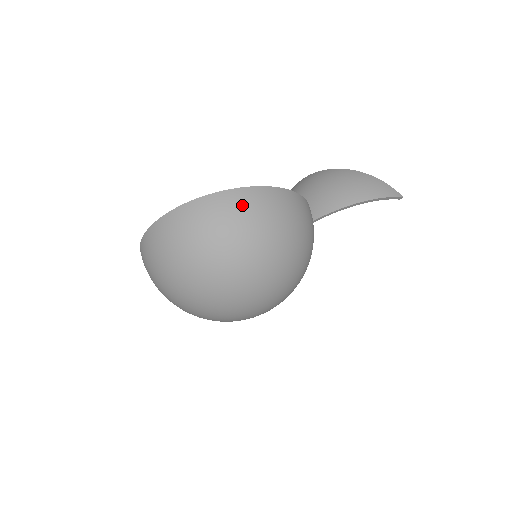
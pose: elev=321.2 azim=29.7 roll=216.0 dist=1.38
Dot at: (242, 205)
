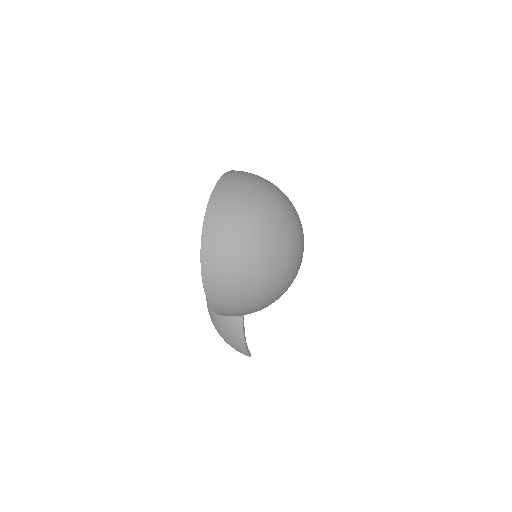
Dot at: occluded
